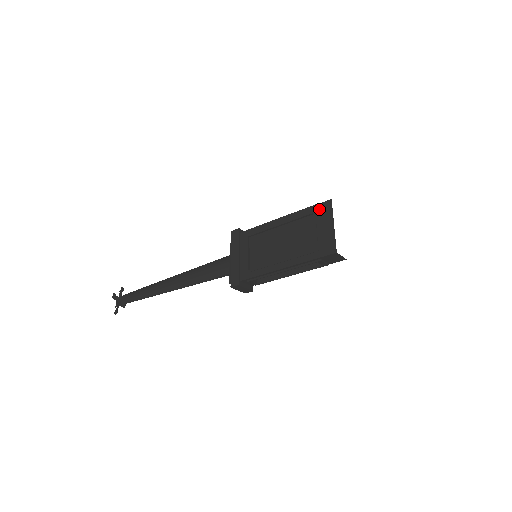
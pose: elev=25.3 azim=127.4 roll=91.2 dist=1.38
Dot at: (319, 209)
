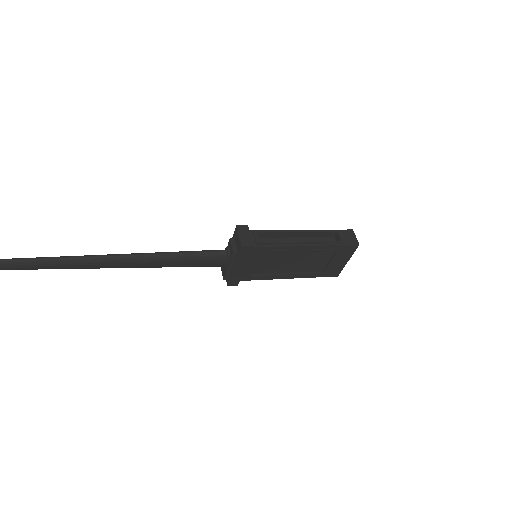
Dot at: (345, 249)
